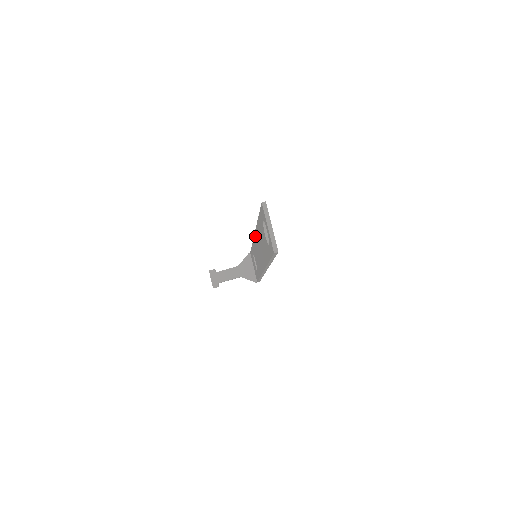
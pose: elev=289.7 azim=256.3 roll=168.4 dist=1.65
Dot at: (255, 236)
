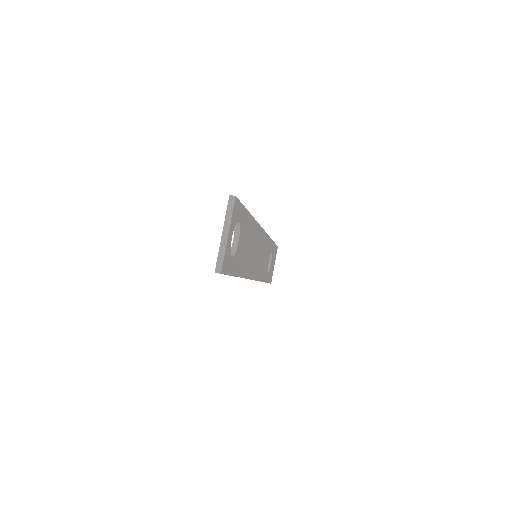
Dot at: occluded
